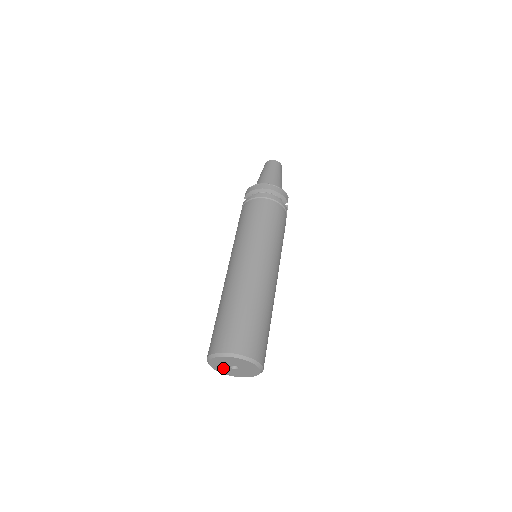
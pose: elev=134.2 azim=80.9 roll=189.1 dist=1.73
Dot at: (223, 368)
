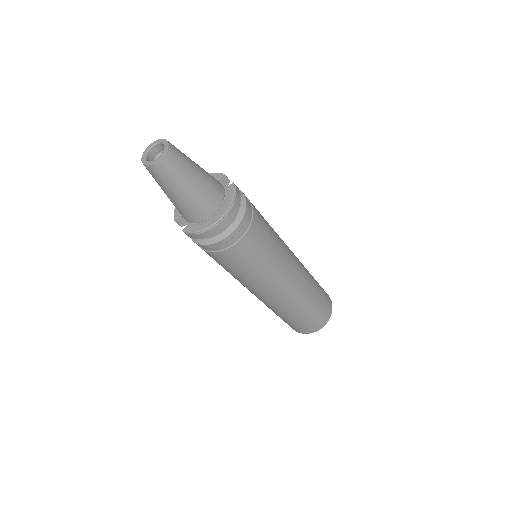
Dot at: occluded
